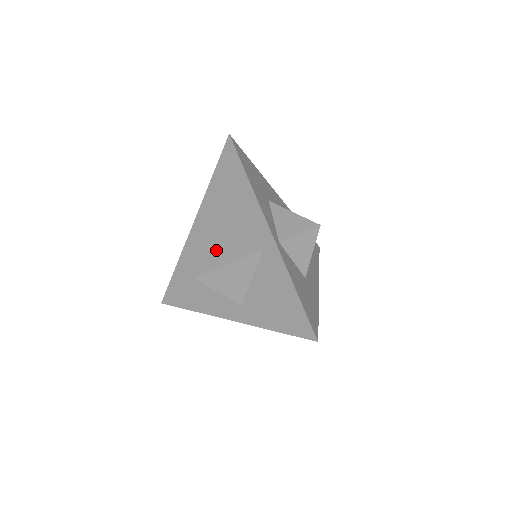
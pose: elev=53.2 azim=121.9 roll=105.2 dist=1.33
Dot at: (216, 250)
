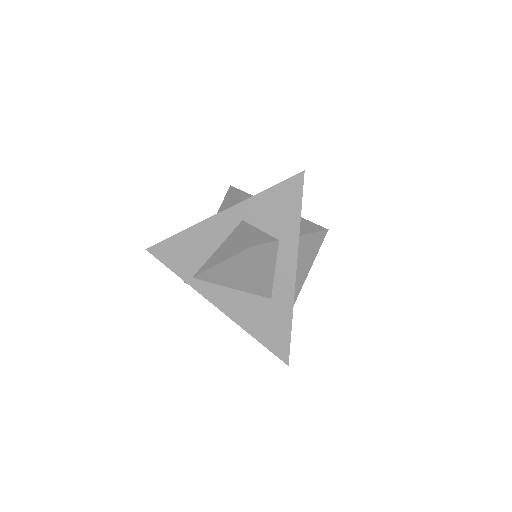
Dot at: occluded
